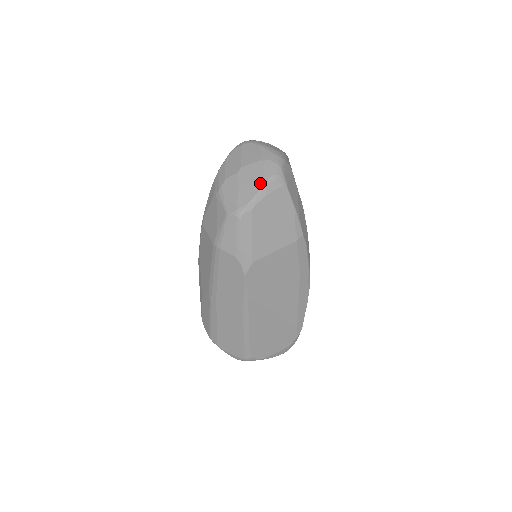
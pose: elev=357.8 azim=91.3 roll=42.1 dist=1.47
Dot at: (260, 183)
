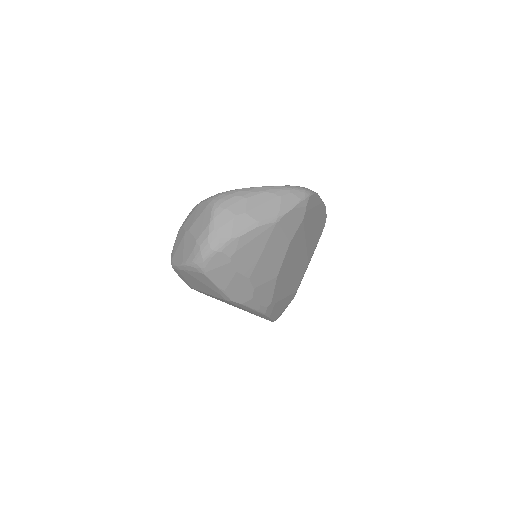
Dot at: (184, 259)
